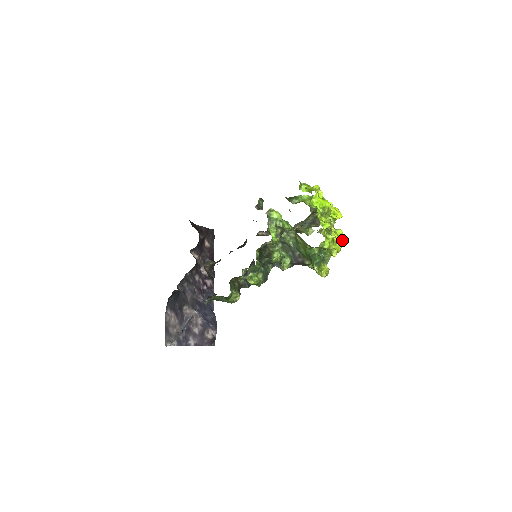
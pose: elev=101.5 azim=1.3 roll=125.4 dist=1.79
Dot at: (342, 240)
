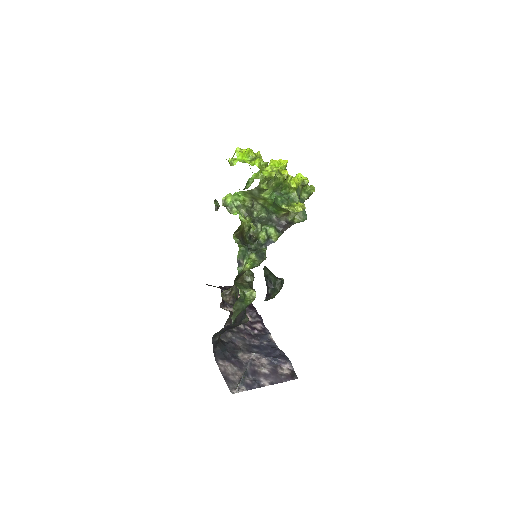
Dot at: (305, 179)
